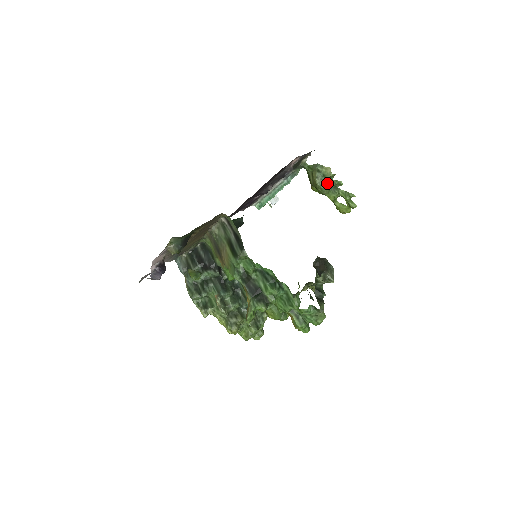
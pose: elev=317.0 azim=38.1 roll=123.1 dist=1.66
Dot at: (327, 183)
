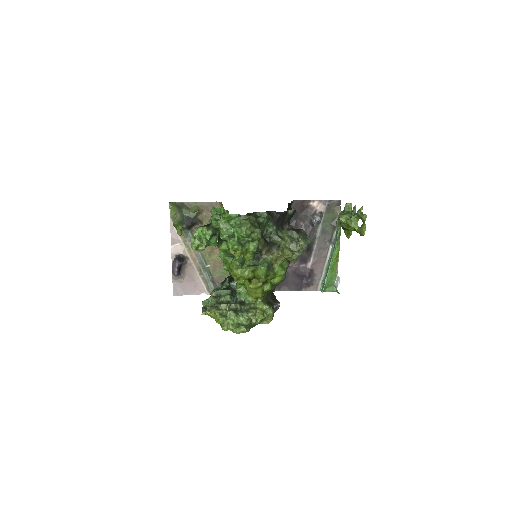
Dot at: (346, 214)
